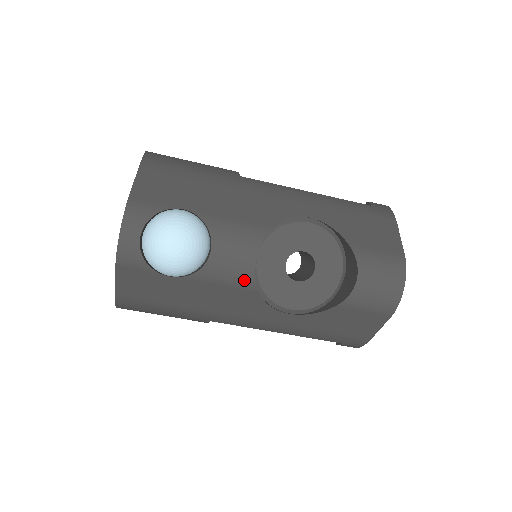
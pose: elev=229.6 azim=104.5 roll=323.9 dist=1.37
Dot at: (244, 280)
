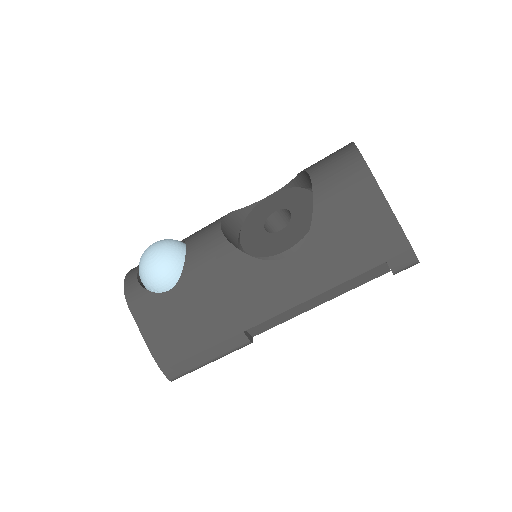
Dot at: (220, 248)
